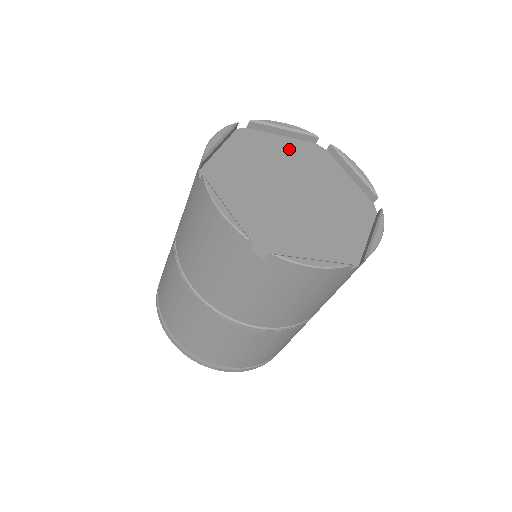
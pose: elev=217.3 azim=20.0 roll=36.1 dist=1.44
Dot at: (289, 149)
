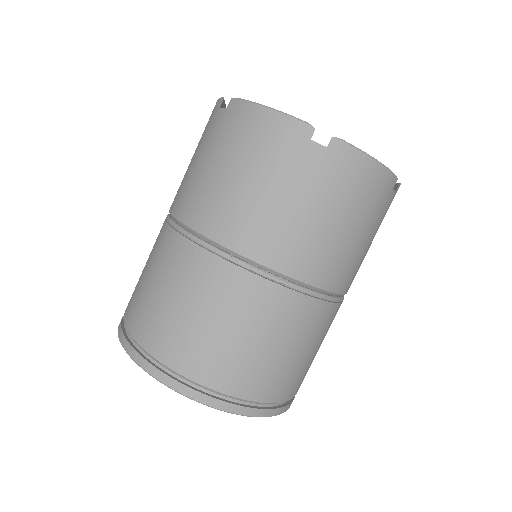
Dot at: occluded
